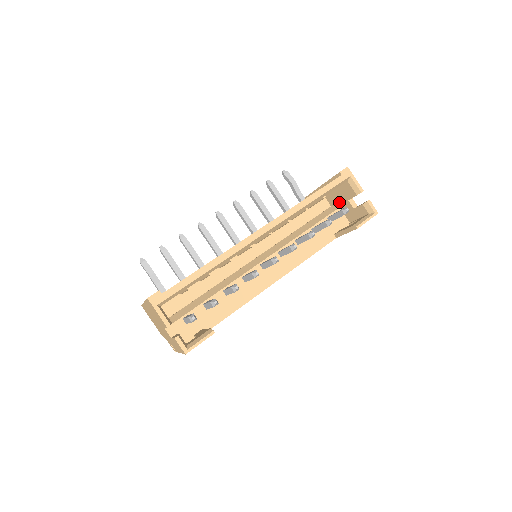
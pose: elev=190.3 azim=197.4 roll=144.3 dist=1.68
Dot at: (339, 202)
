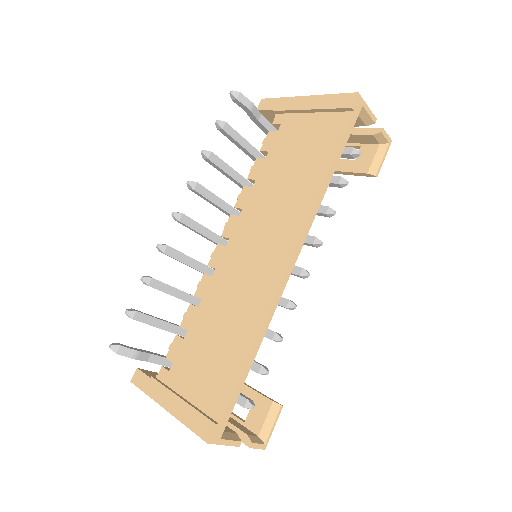
Dot at: occluded
